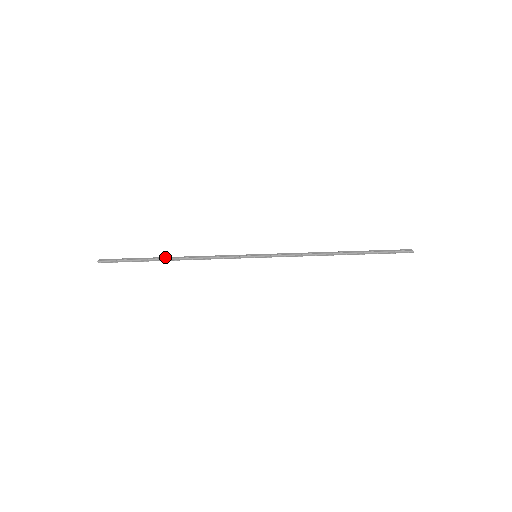
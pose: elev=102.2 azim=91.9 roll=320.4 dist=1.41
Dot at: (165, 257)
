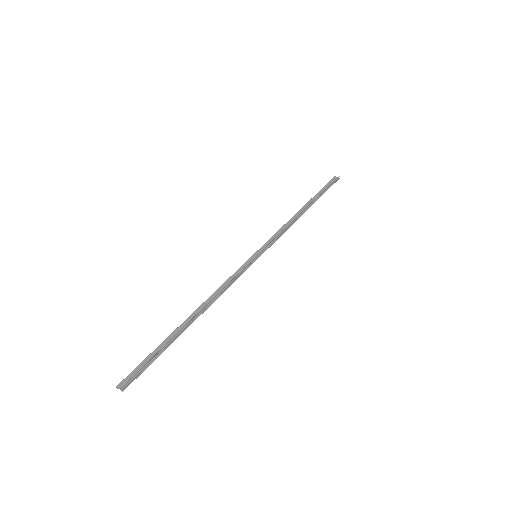
Dot at: (184, 321)
